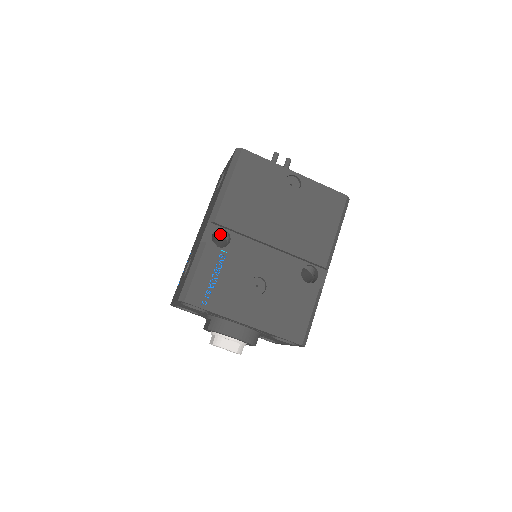
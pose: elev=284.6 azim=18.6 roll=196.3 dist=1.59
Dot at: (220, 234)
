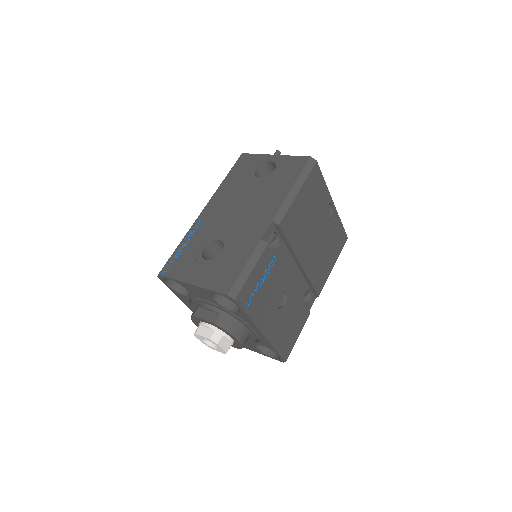
Dot at: occluded
